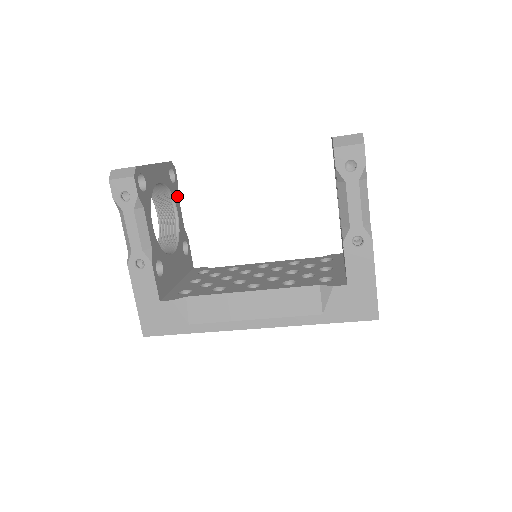
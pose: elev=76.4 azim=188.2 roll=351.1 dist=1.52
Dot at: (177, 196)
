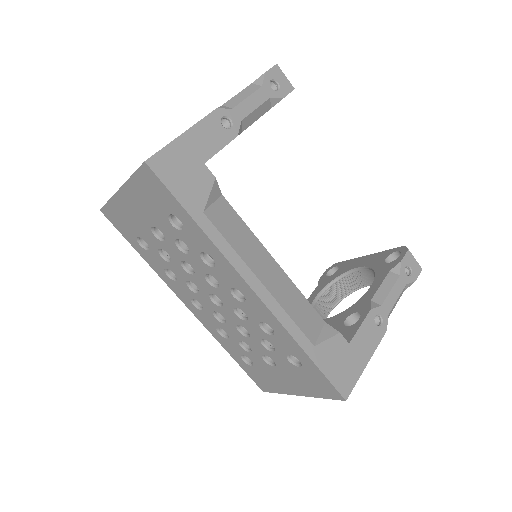
Dot at: occluded
